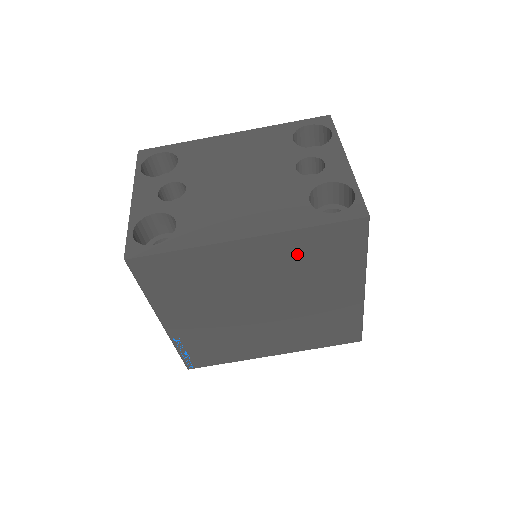
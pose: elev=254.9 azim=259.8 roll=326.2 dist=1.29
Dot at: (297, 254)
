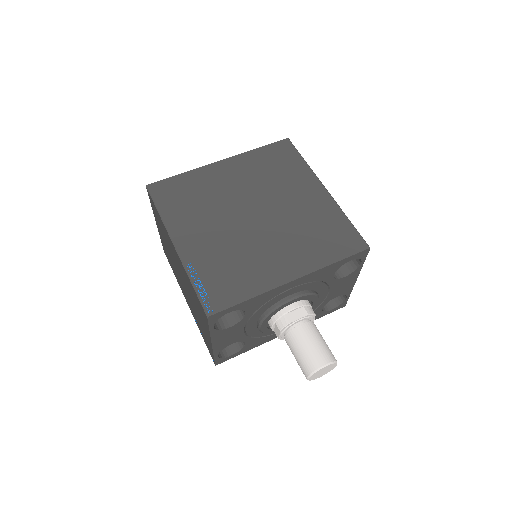
Dot at: (258, 167)
